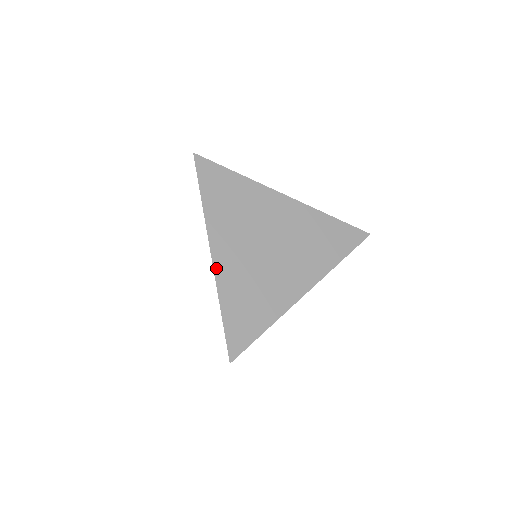
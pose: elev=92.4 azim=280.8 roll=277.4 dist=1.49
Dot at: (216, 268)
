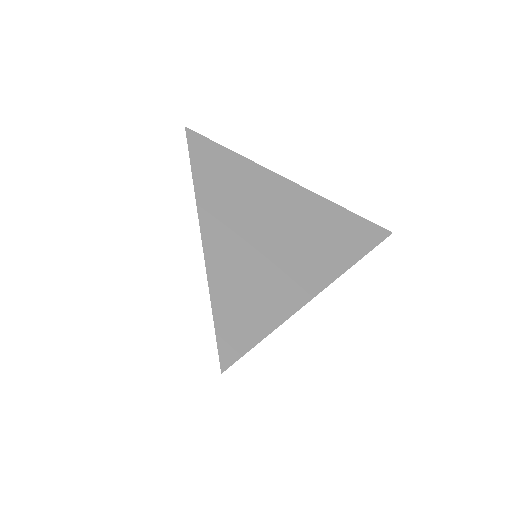
Dot at: (207, 253)
